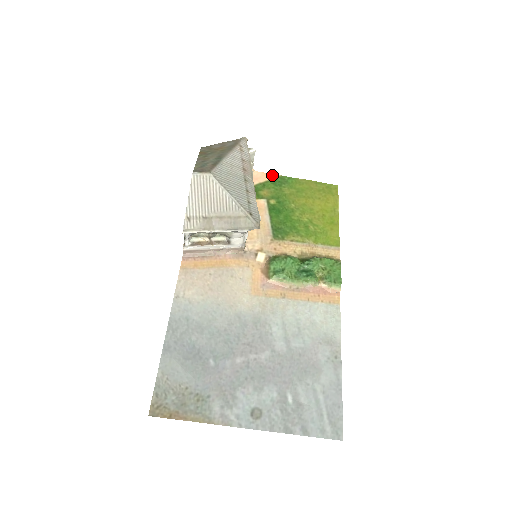
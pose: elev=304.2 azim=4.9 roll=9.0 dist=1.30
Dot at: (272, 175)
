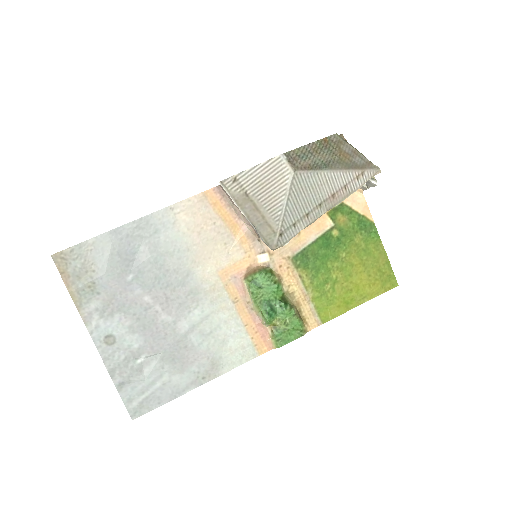
Dot at: (369, 213)
